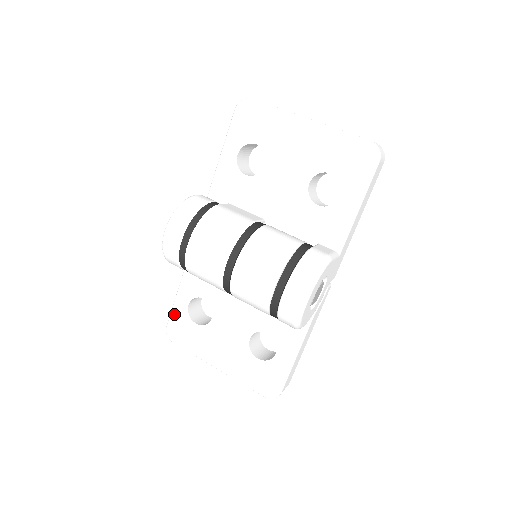
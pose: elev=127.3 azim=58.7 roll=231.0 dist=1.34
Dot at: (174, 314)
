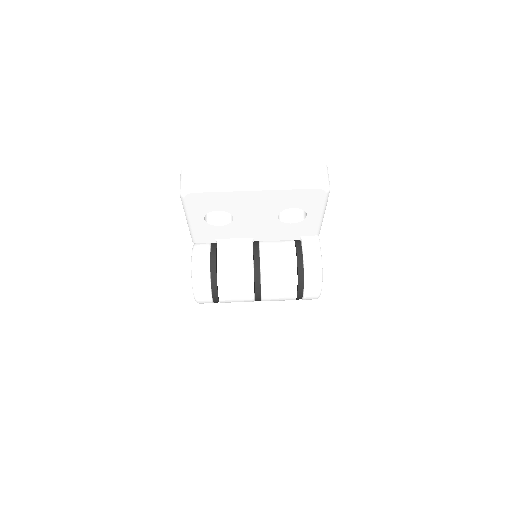
Dot at: occluded
